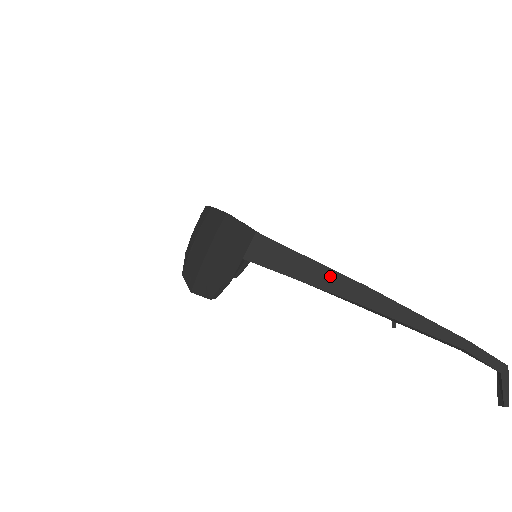
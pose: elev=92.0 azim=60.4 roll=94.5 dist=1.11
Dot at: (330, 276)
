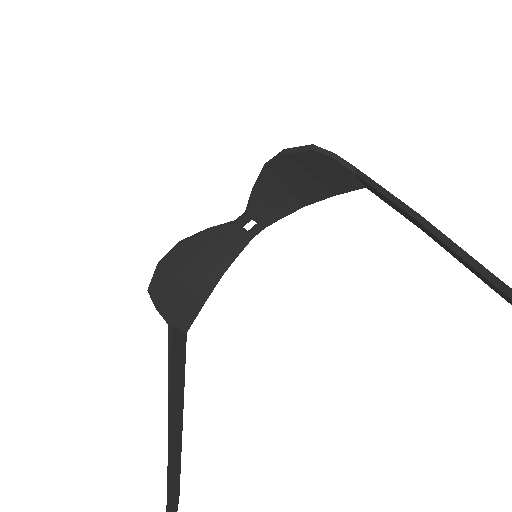
Dot at: occluded
